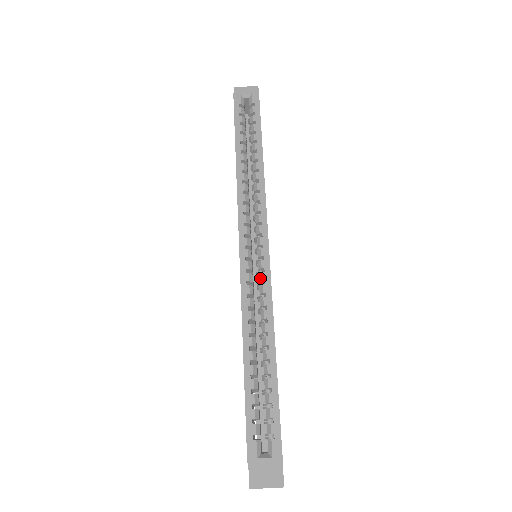
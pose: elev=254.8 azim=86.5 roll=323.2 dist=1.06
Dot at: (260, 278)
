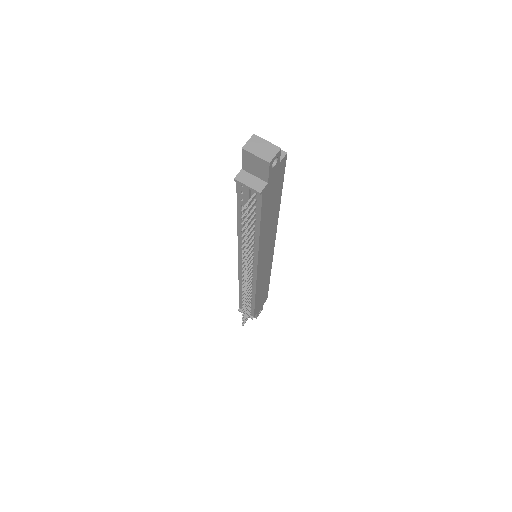
Dot at: occluded
